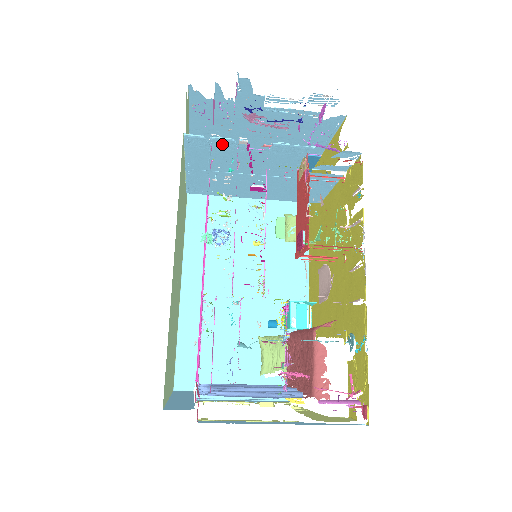
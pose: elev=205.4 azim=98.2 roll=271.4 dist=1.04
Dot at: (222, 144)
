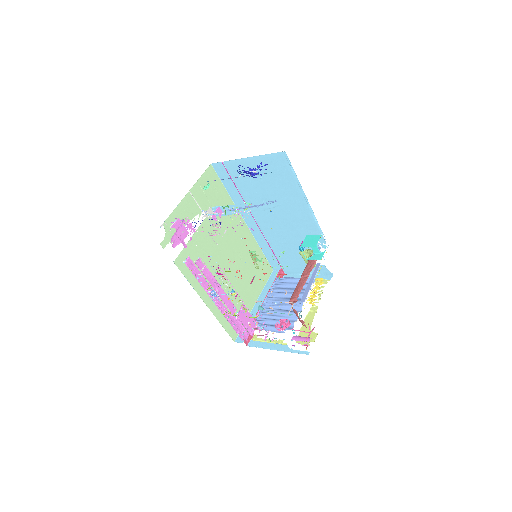
Dot at: occluded
